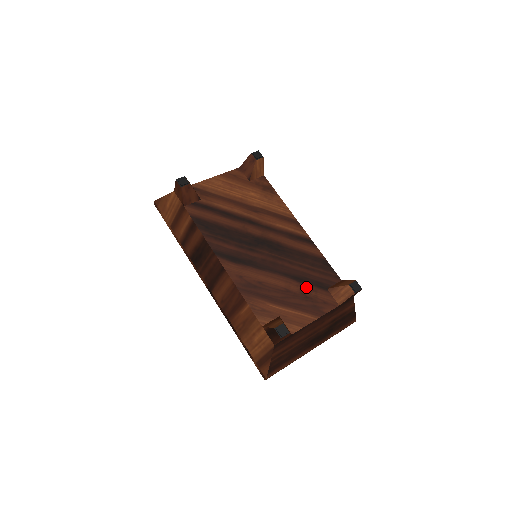
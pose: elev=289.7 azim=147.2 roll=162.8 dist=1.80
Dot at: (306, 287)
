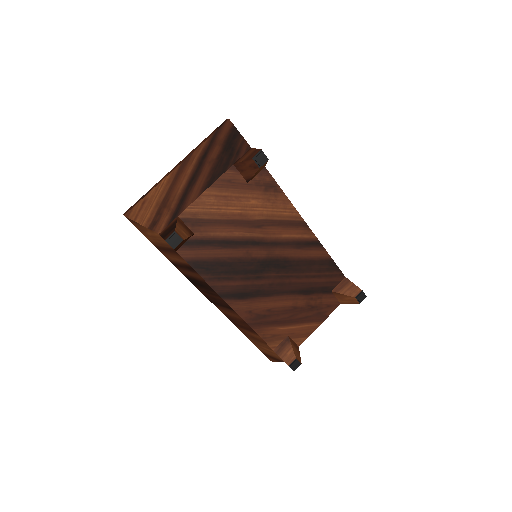
Dot at: (312, 297)
